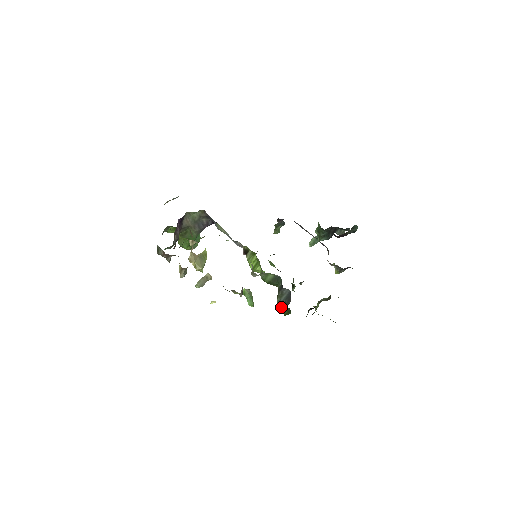
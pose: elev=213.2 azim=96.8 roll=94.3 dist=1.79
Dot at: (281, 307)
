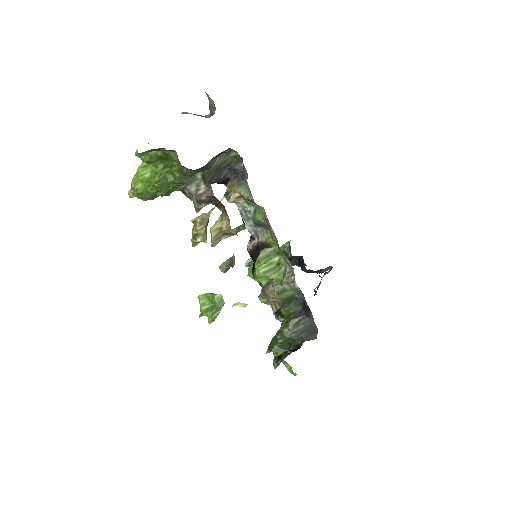
Dot at: (284, 339)
